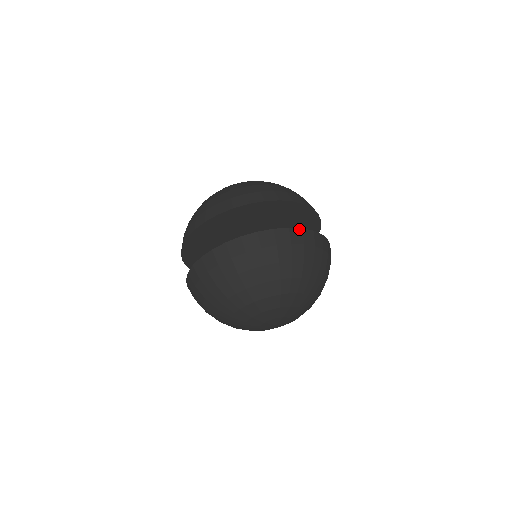
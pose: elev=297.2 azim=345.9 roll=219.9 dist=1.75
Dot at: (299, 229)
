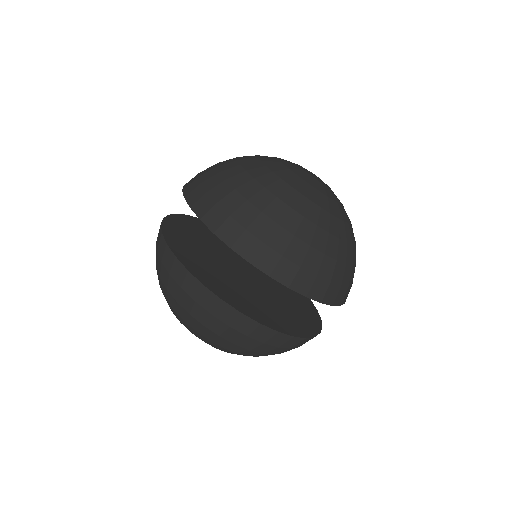
Dot at: occluded
